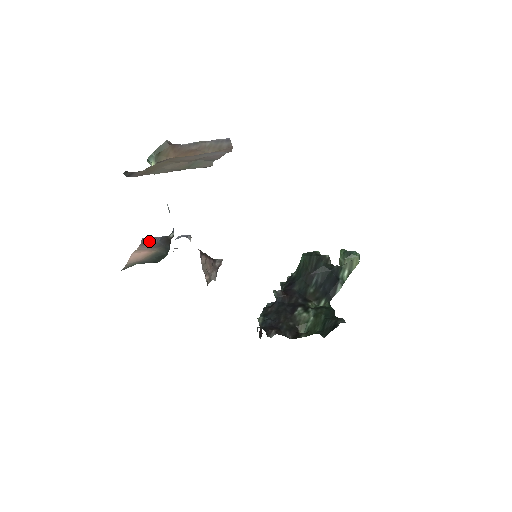
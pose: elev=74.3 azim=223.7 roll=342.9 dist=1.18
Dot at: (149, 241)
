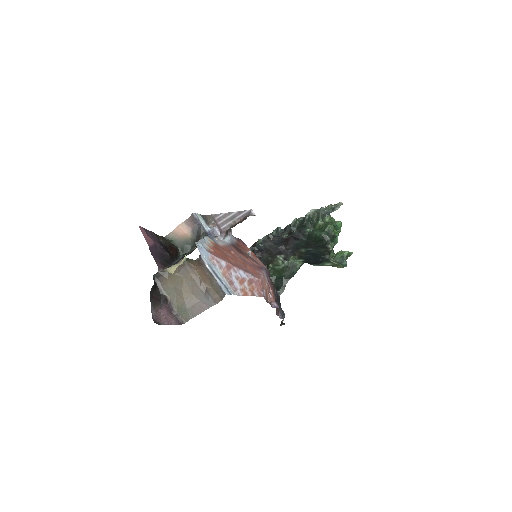
Dot at: (194, 221)
